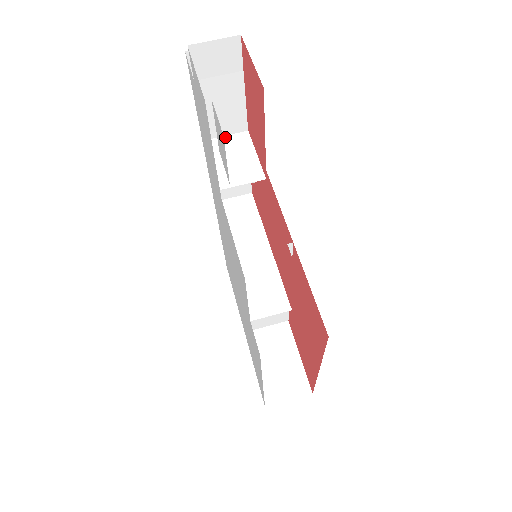
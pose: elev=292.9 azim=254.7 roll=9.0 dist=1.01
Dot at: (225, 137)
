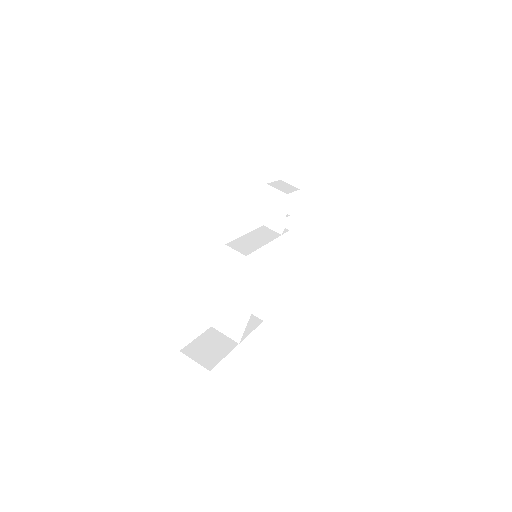
Dot at: (289, 184)
